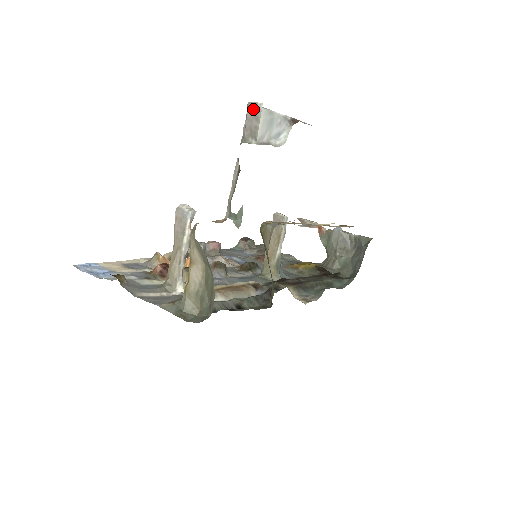
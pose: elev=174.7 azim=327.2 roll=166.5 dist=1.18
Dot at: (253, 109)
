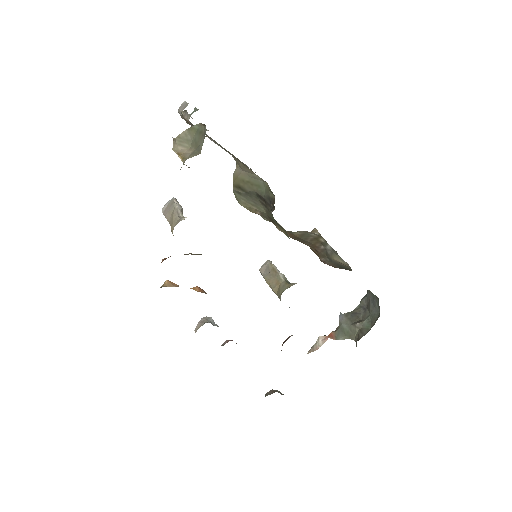
Dot at: (181, 106)
